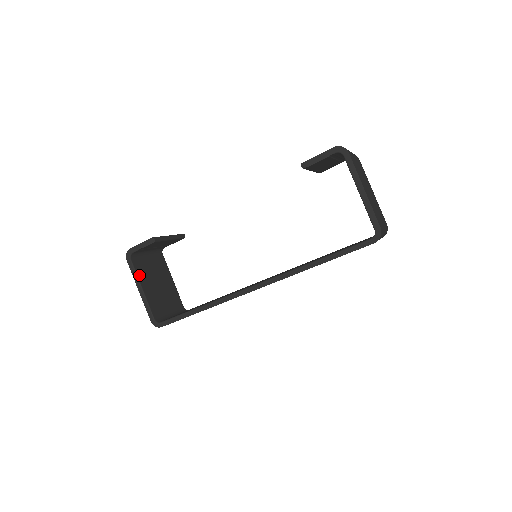
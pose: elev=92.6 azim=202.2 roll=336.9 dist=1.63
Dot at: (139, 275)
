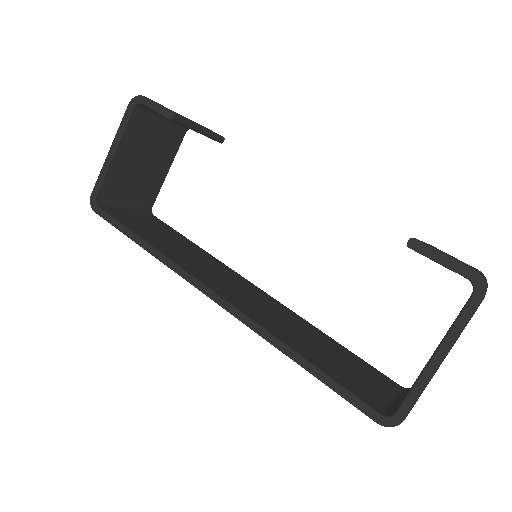
Dot at: (126, 134)
